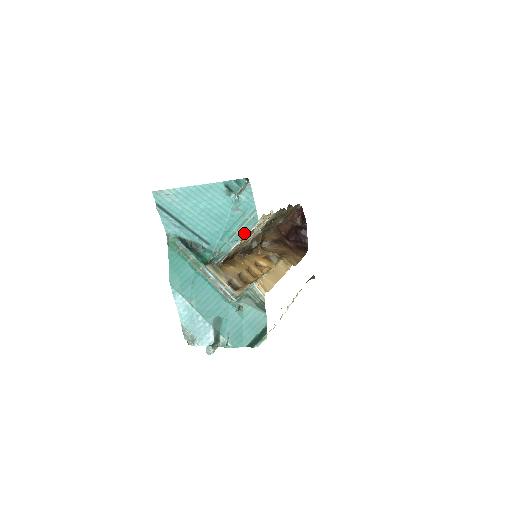
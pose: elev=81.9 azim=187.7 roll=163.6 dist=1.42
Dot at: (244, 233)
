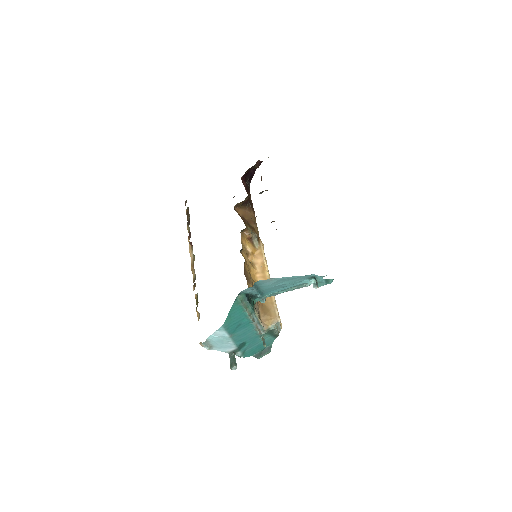
Dot at: (292, 290)
